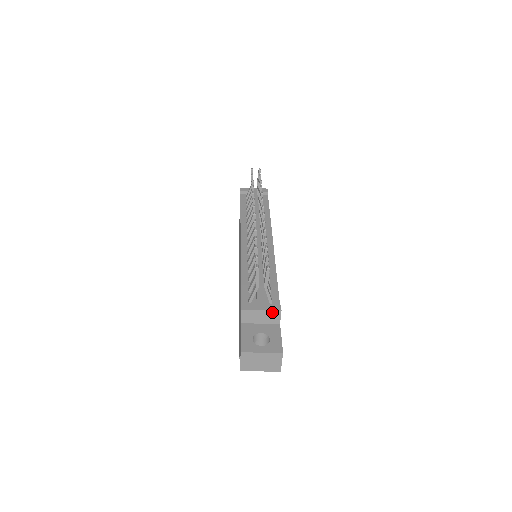
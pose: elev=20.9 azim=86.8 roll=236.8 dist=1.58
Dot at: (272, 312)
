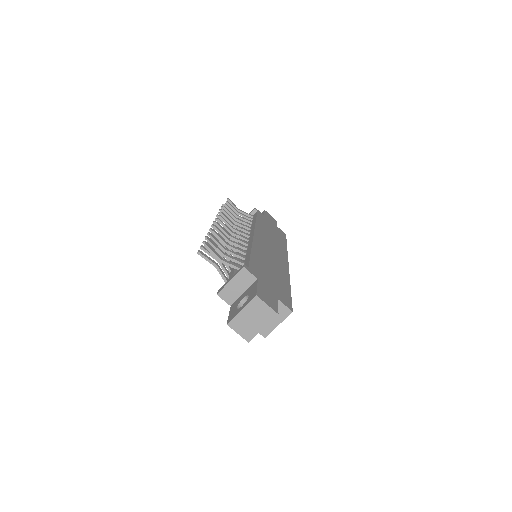
Dot at: (239, 275)
